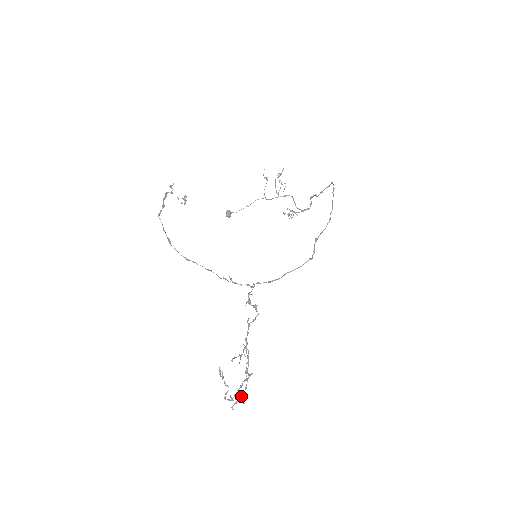
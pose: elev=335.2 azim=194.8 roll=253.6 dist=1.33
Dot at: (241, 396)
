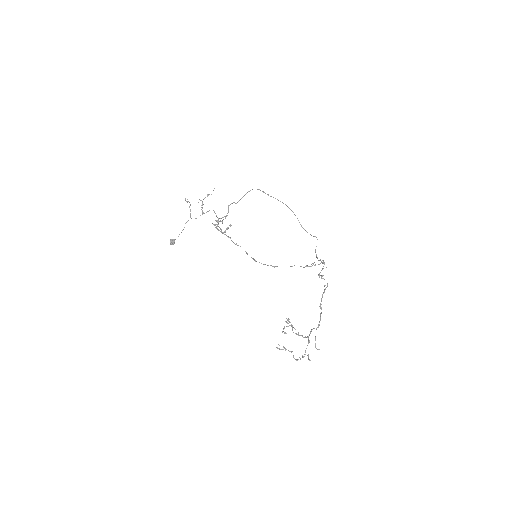
Dot at: occluded
